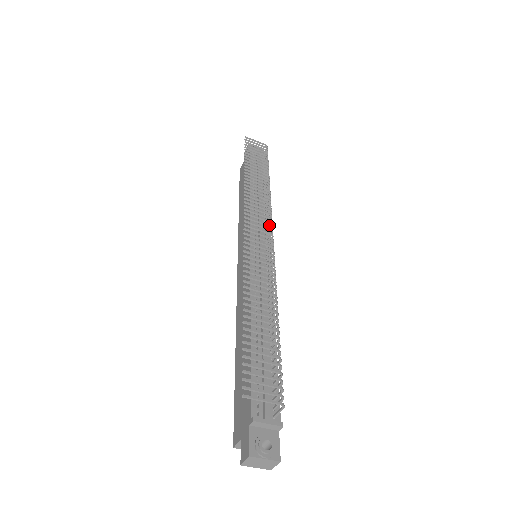
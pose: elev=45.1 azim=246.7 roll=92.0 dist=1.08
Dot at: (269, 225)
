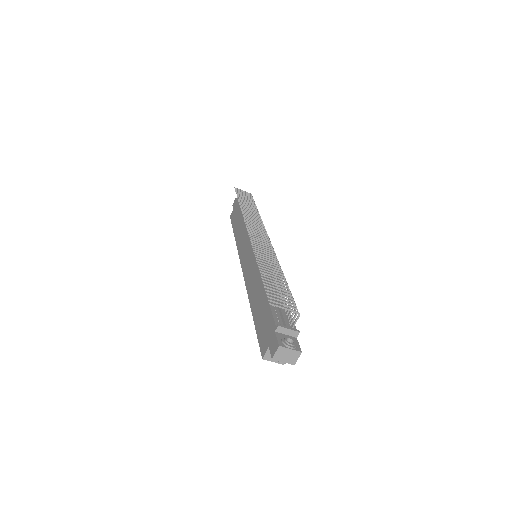
Dot at: (265, 231)
